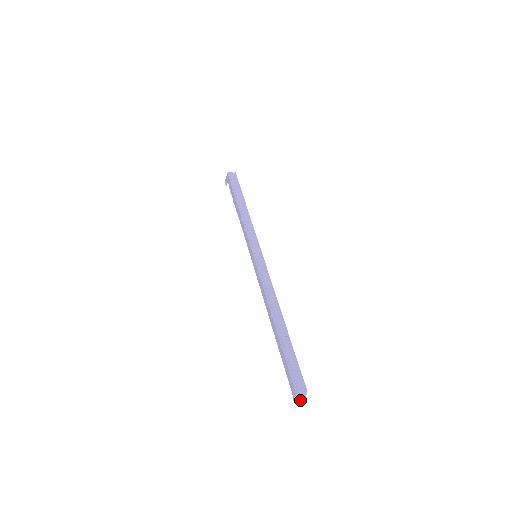
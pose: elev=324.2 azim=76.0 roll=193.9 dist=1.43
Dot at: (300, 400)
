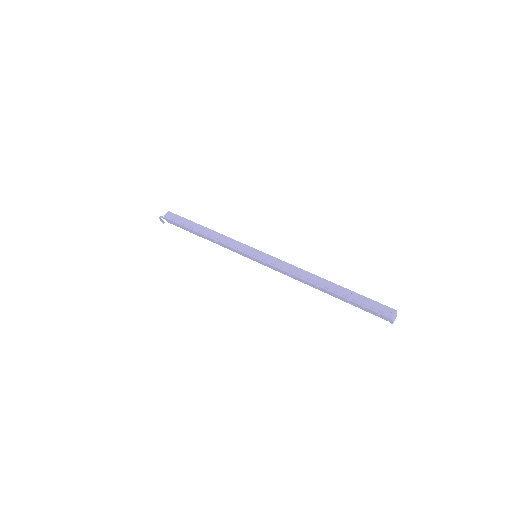
Dot at: occluded
